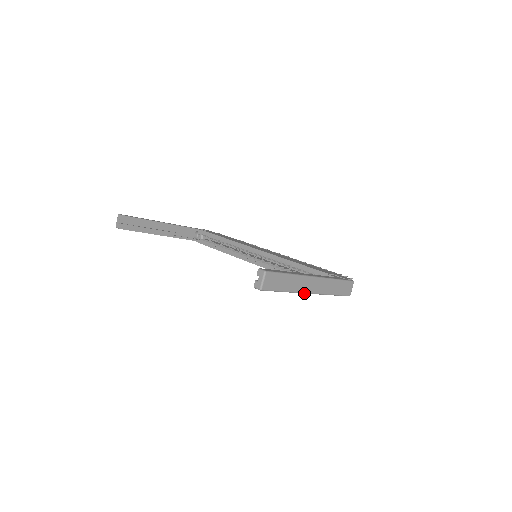
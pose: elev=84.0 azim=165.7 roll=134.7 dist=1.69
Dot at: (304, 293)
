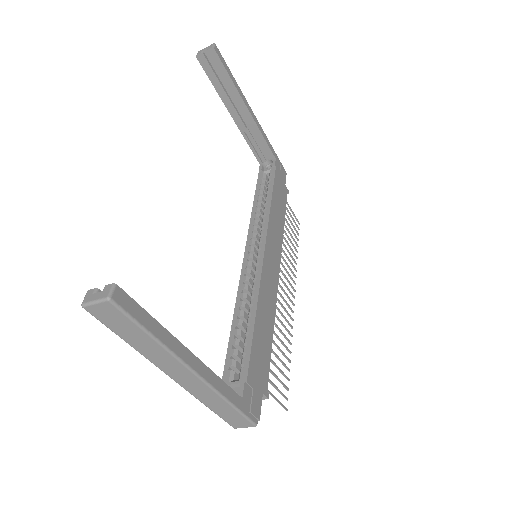
Dot at: (162, 369)
